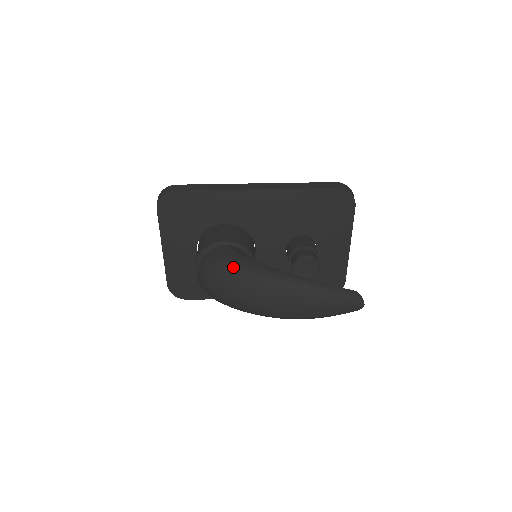
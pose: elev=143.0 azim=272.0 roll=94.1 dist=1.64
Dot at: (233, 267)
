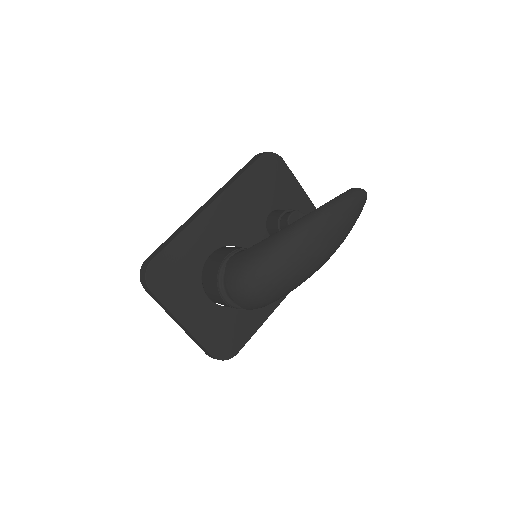
Dot at: (257, 257)
